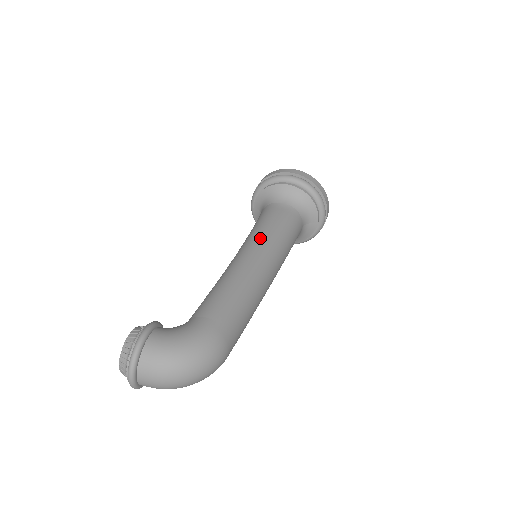
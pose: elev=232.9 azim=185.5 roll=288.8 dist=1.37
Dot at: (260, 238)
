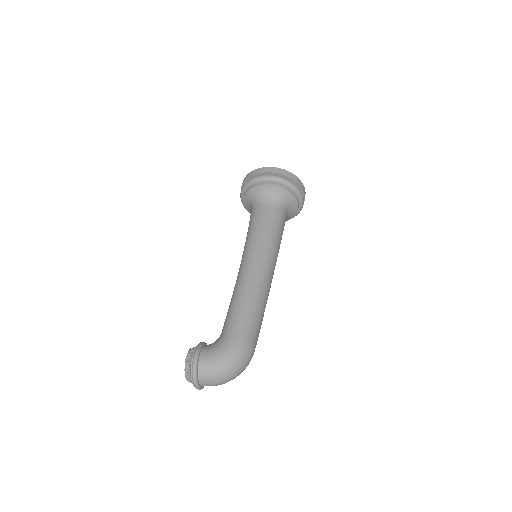
Dot at: (255, 245)
